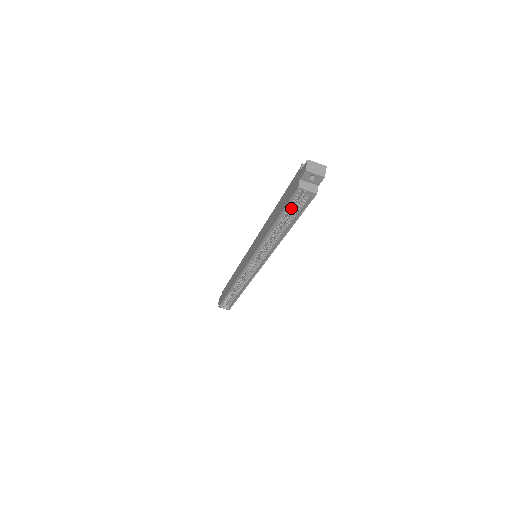
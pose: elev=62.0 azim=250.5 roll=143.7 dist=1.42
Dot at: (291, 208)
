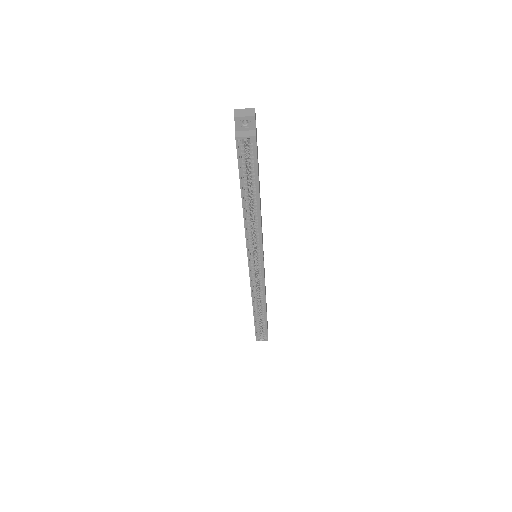
Dot at: (249, 172)
